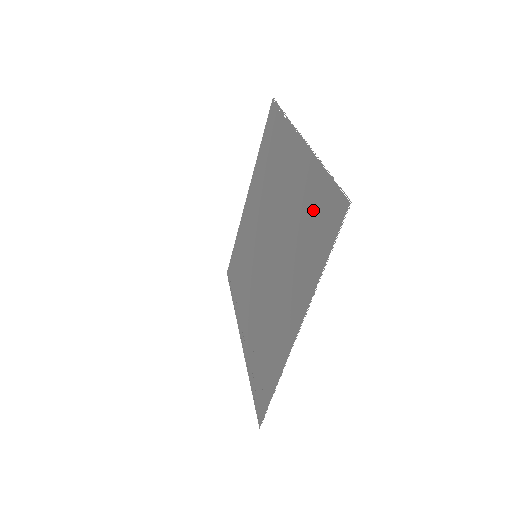
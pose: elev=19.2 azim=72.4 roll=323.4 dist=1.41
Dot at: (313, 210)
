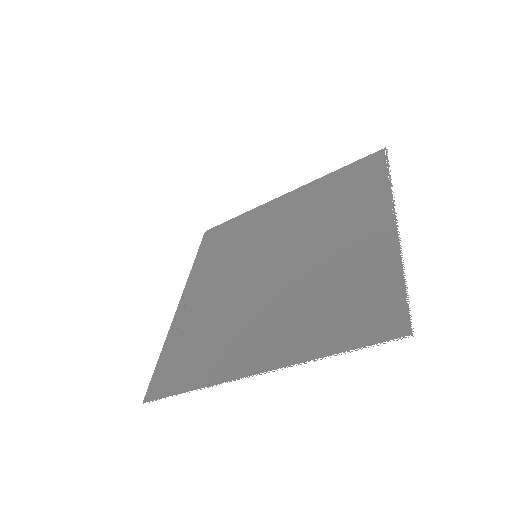
Dot at: (361, 294)
